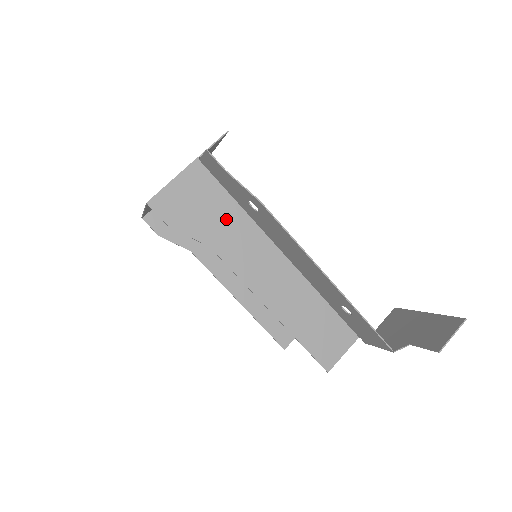
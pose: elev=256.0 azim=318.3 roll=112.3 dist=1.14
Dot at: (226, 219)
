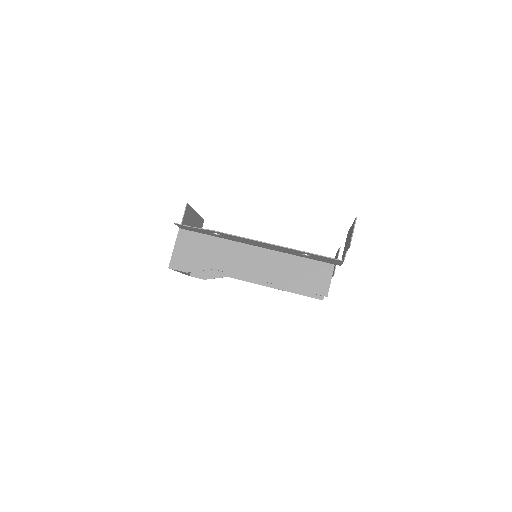
Dot at: (213, 249)
